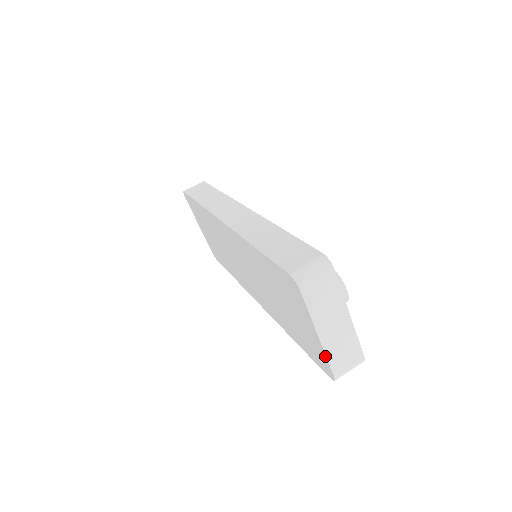
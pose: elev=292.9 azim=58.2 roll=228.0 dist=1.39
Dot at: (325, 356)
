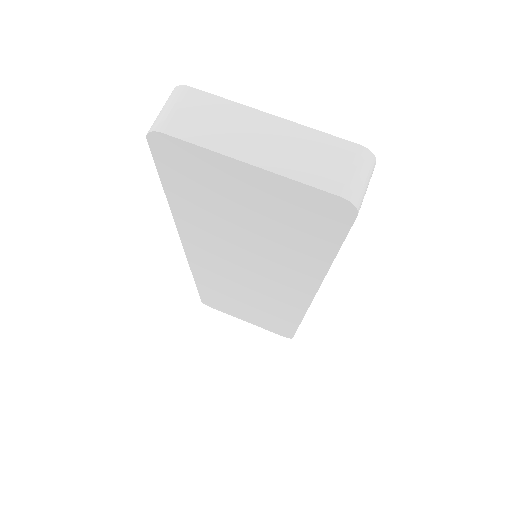
Dot at: (293, 182)
